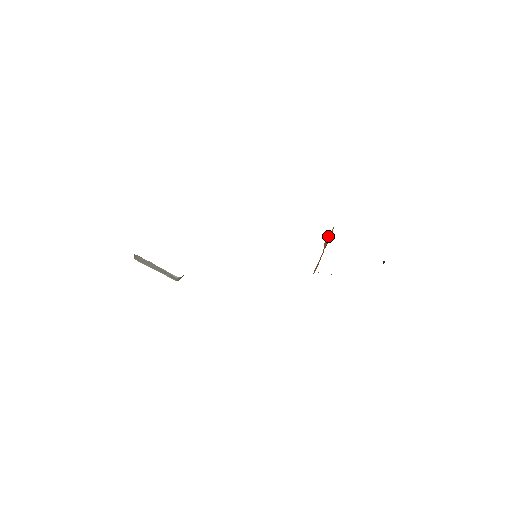
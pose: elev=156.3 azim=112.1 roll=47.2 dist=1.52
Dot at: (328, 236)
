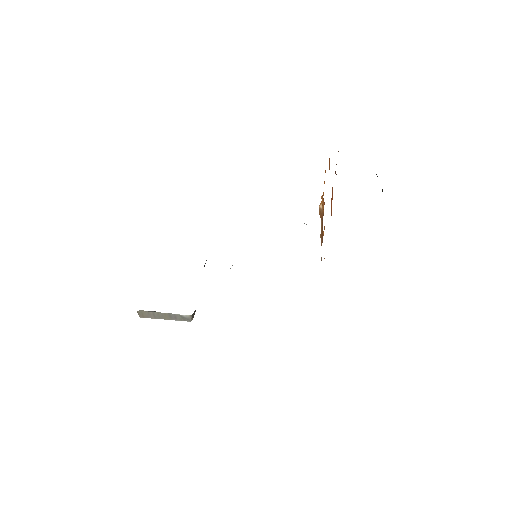
Dot at: occluded
